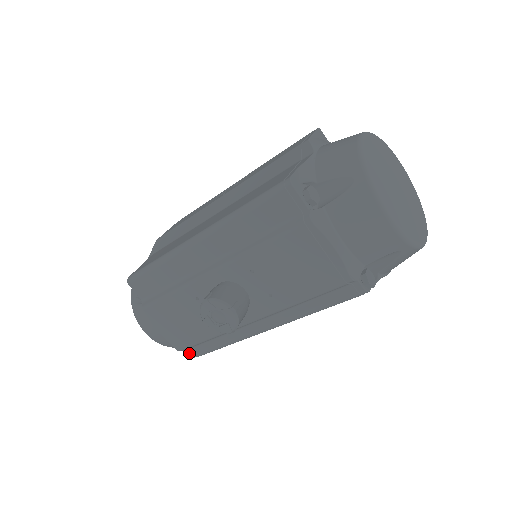
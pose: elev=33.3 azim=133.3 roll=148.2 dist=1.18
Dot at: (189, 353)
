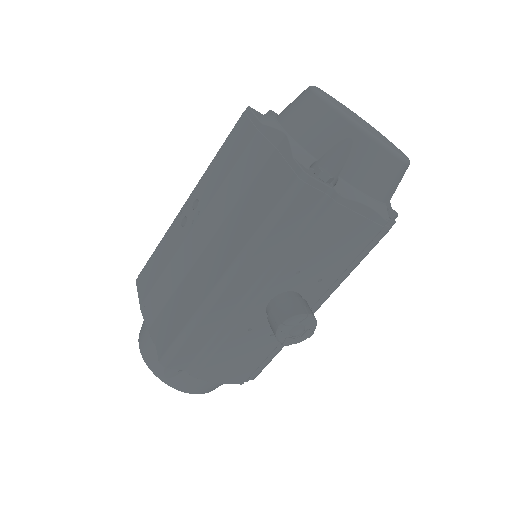
Dot at: (250, 378)
